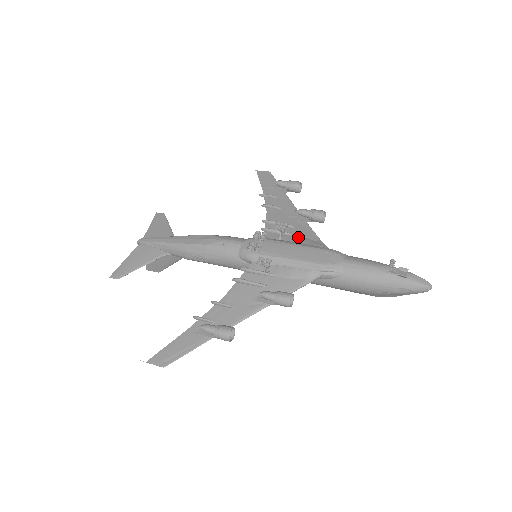
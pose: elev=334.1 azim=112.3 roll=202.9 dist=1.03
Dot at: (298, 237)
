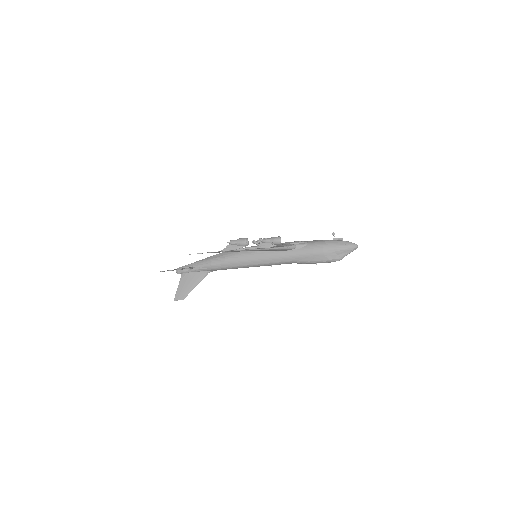
Dot at: occluded
